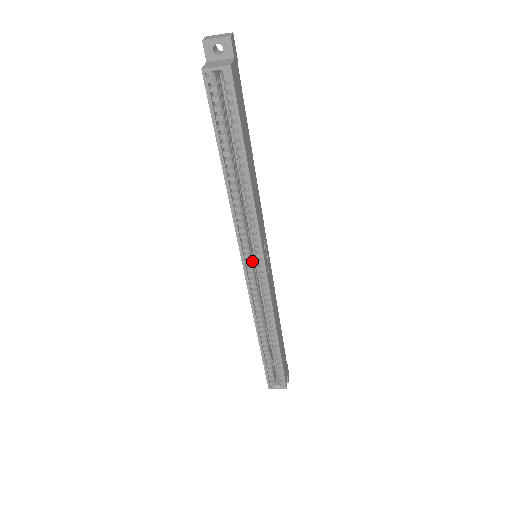
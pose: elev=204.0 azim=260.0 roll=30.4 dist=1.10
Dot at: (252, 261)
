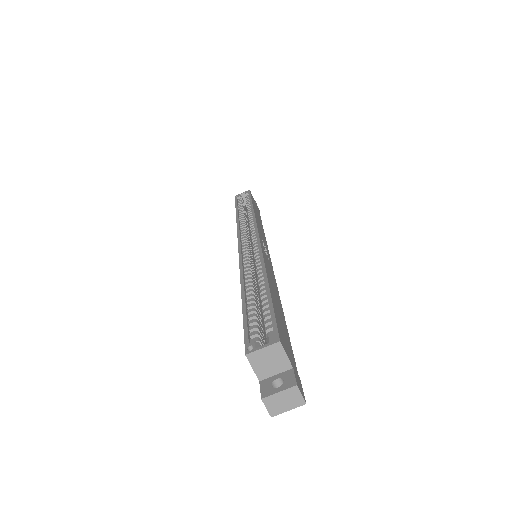
Dot at: (249, 247)
